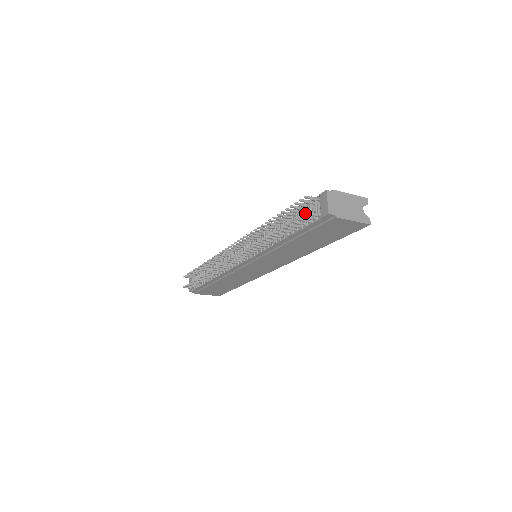
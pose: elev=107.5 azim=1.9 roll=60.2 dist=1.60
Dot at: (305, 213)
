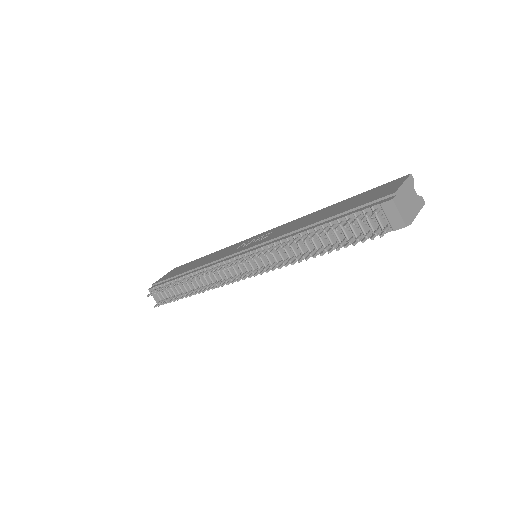
Dot at: (380, 237)
